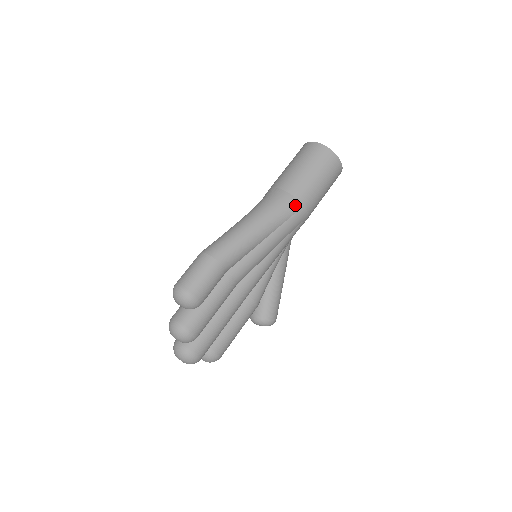
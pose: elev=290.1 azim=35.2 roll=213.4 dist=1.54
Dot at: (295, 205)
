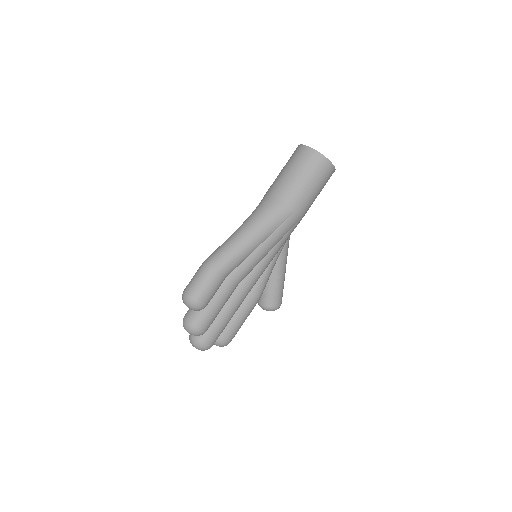
Dot at: (286, 212)
